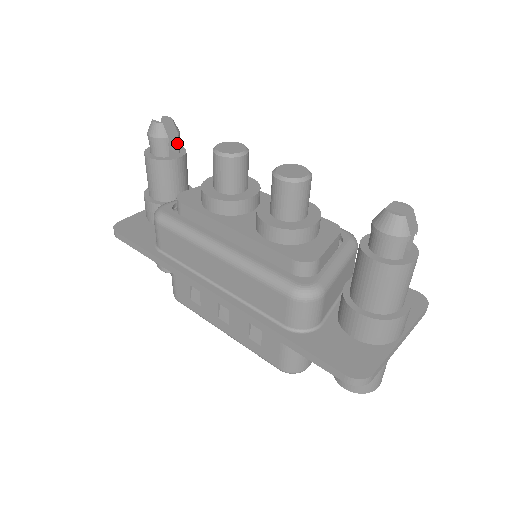
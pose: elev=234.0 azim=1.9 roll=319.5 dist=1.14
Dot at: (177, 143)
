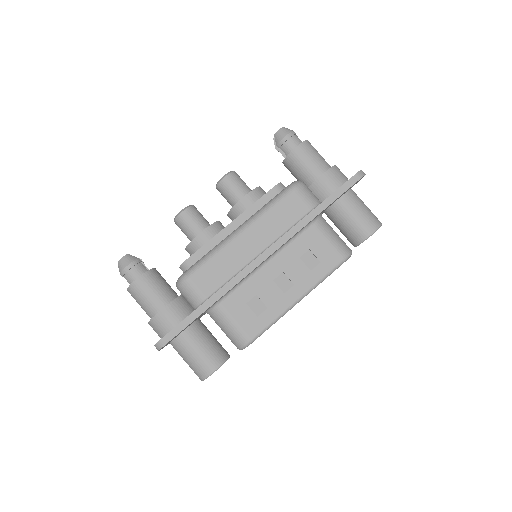
Dot at: occluded
